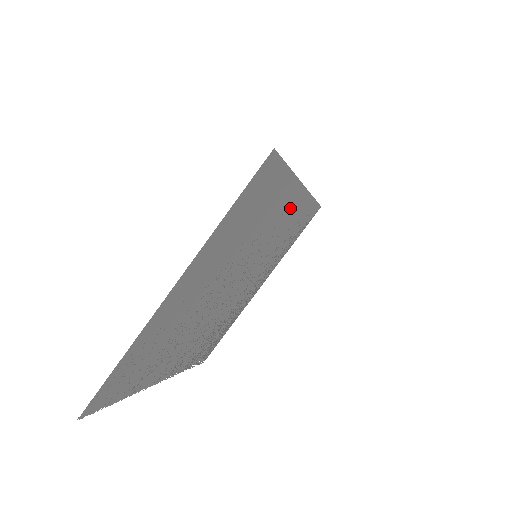
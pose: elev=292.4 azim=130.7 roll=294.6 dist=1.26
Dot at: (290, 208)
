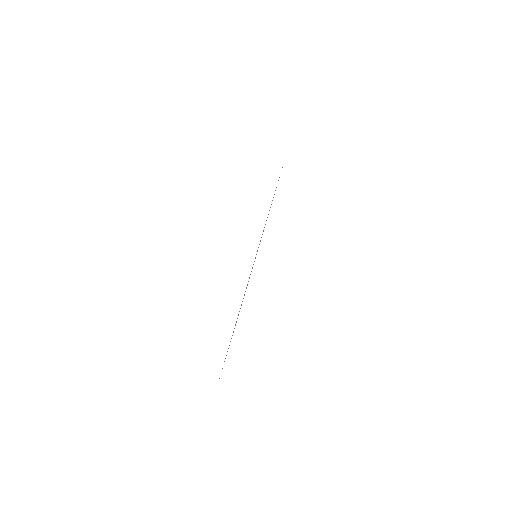
Dot at: (262, 234)
